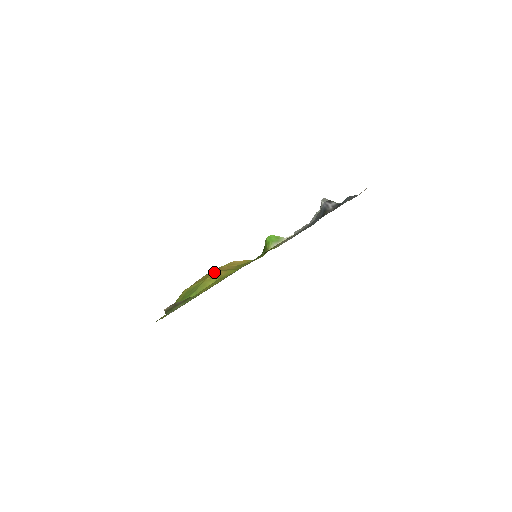
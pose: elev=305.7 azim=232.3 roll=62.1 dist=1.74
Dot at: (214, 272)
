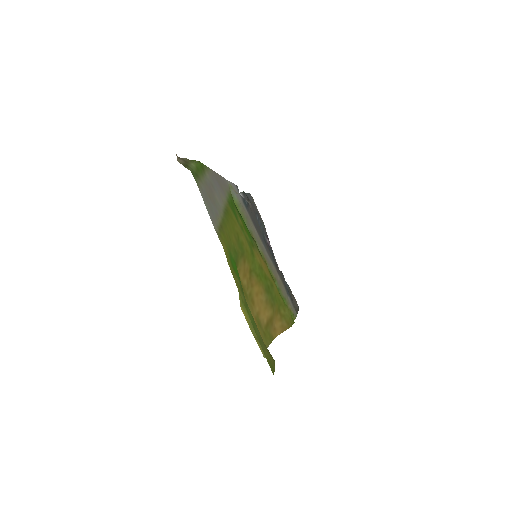
Dot at: (245, 287)
